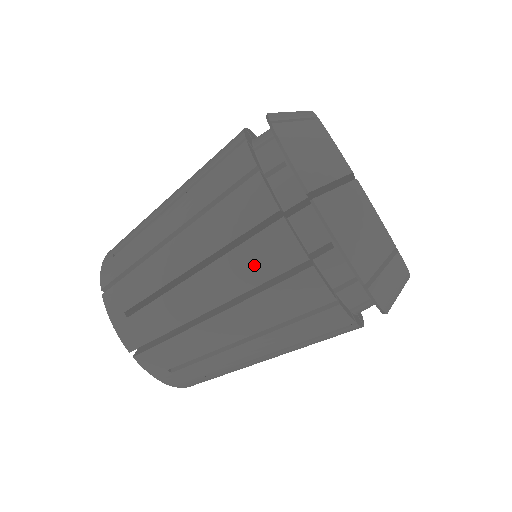
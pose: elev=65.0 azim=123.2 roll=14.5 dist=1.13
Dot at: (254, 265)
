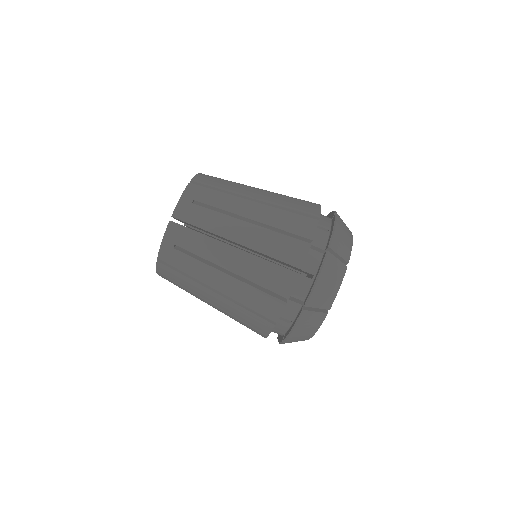
Dot at: (293, 204)
